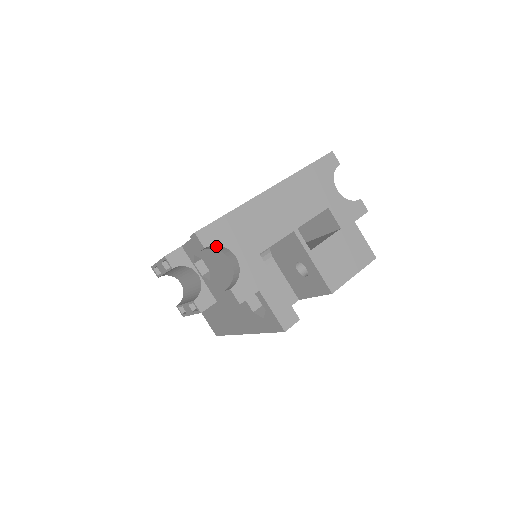
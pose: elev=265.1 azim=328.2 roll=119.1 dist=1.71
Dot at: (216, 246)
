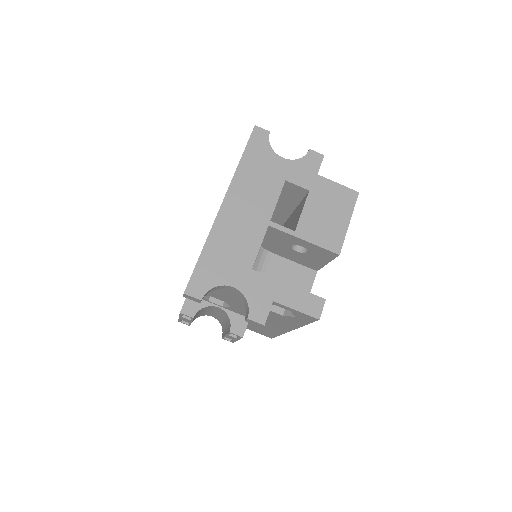
Dot at: (210, 290)
